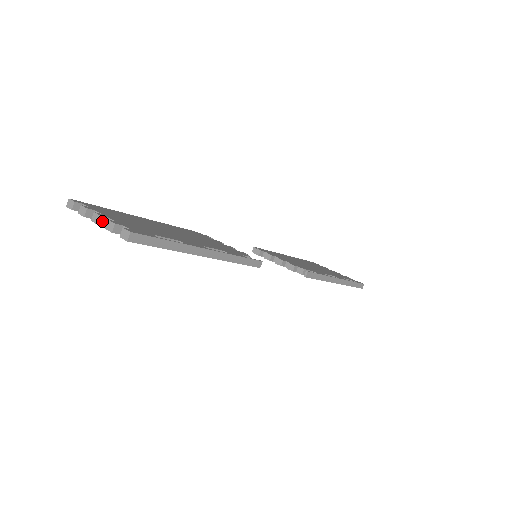
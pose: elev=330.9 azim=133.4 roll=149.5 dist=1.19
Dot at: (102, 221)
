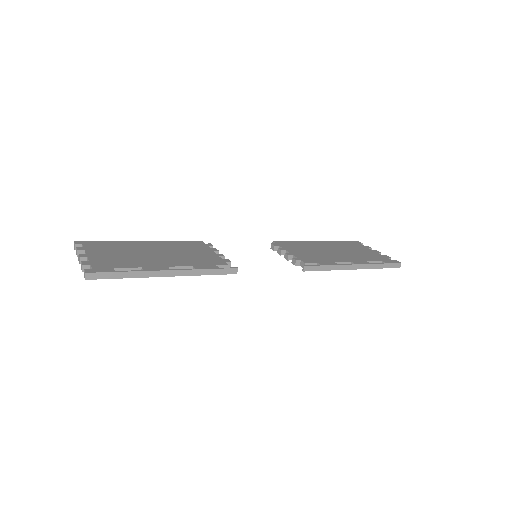
Dot at: occluded
